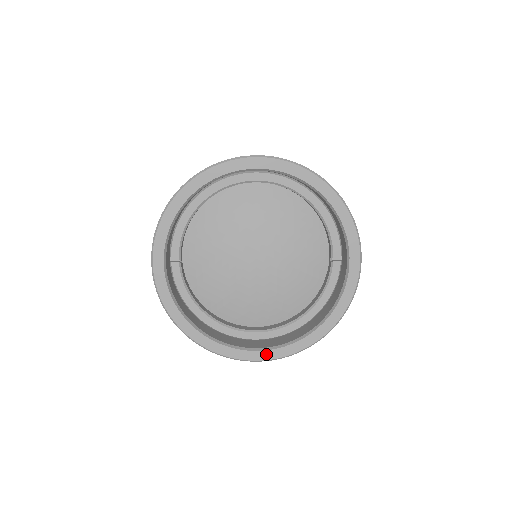
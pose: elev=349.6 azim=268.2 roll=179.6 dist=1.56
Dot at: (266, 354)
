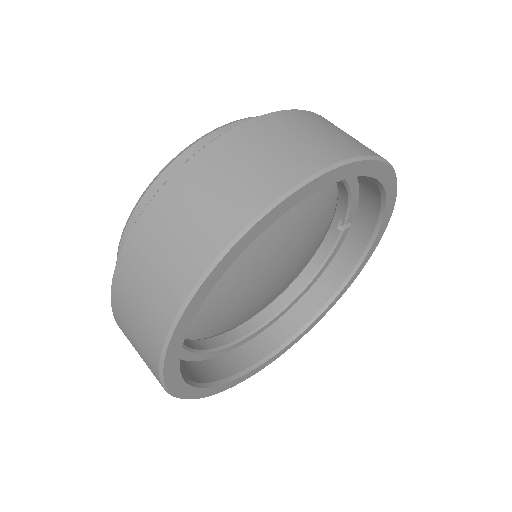
Dot at: (279, 354)
